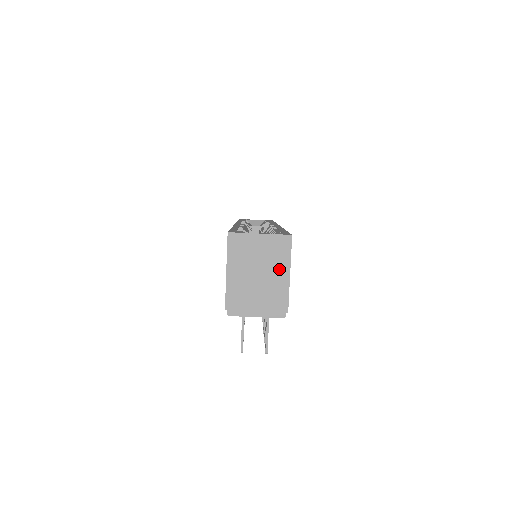
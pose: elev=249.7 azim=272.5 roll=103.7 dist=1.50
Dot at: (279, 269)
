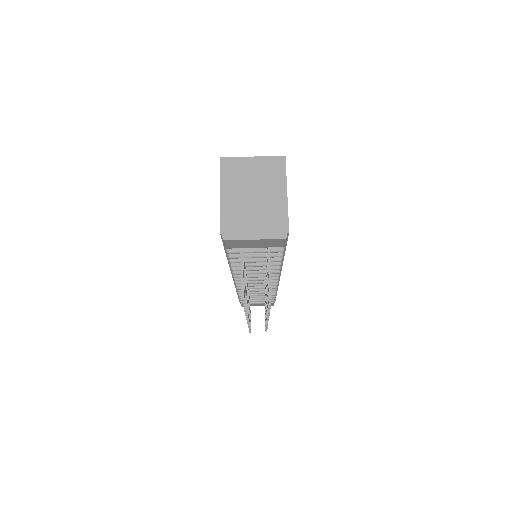
Dot at: (275, 189)
